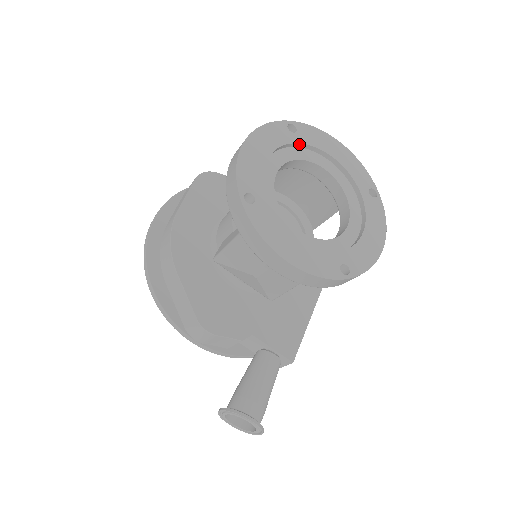
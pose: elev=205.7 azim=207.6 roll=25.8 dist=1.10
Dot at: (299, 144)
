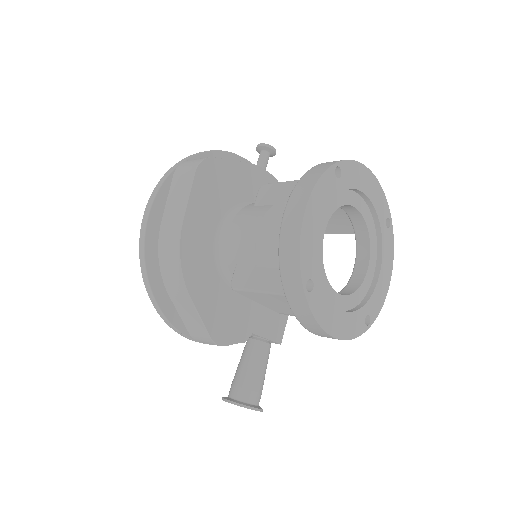
Dot at: (342, 190)
